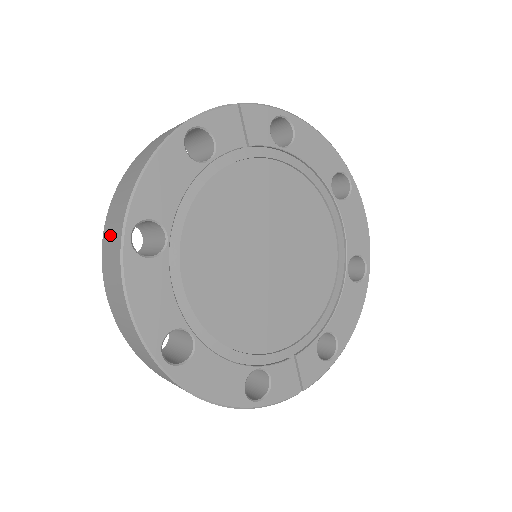
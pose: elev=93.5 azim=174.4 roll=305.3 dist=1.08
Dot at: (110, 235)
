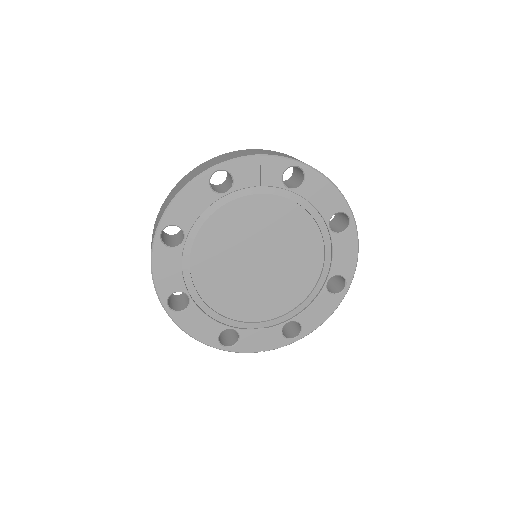
Dot at: occluded
